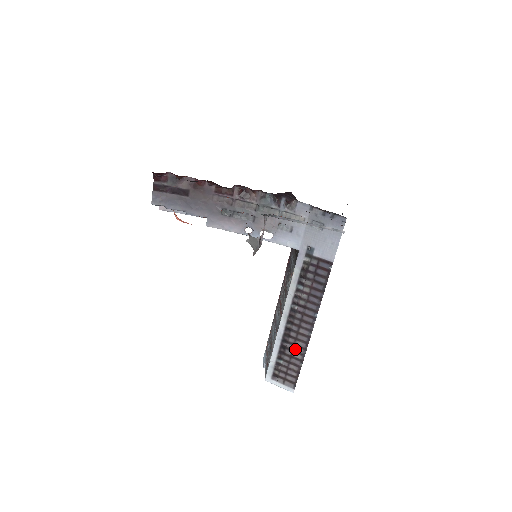
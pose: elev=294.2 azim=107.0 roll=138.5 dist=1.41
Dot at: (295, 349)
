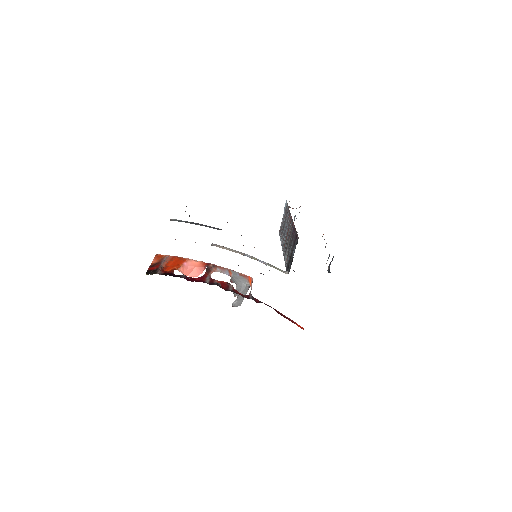
Dot at: occluded
